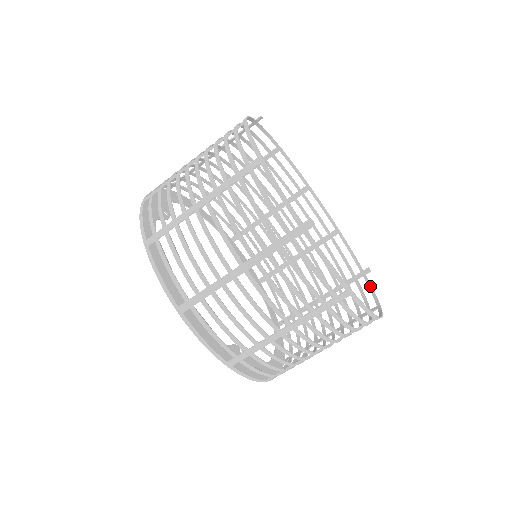
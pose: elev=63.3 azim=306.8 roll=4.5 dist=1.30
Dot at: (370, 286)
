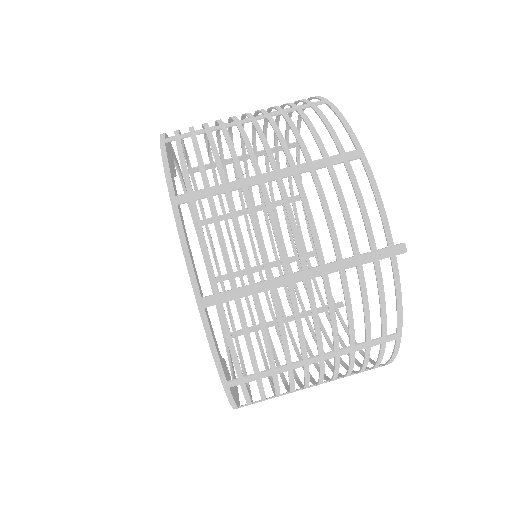
Dot at: (343, 322)
